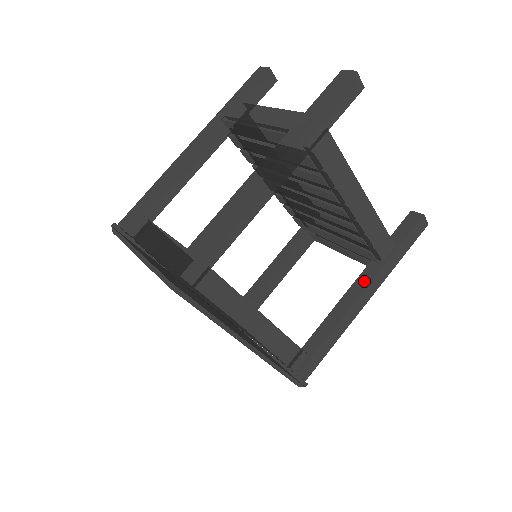
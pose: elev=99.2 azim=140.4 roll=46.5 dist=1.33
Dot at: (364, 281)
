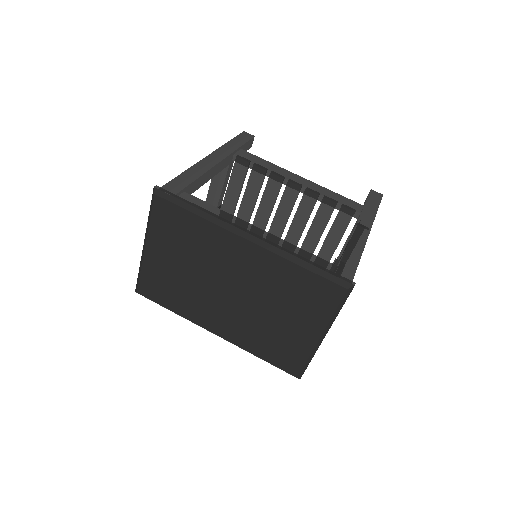
Dot at: occluded
